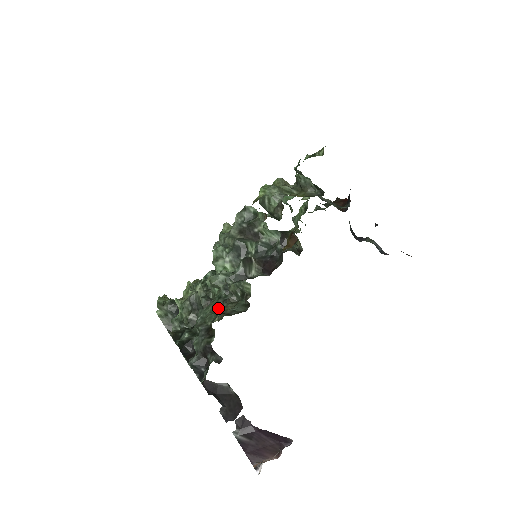
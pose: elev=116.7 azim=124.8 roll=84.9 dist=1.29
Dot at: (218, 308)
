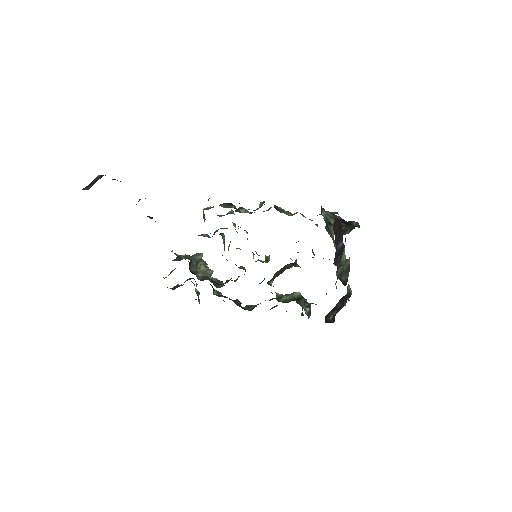
Dot at: occluded
